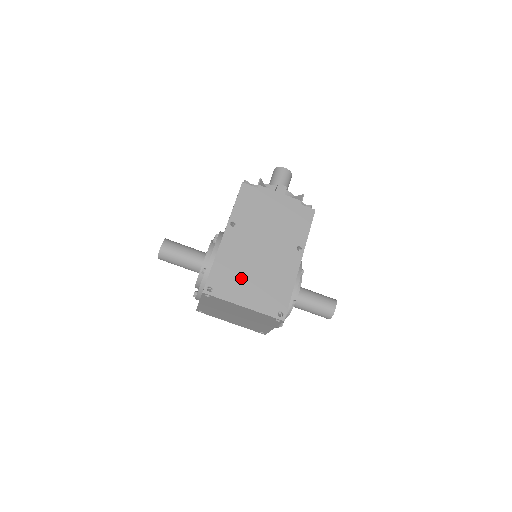
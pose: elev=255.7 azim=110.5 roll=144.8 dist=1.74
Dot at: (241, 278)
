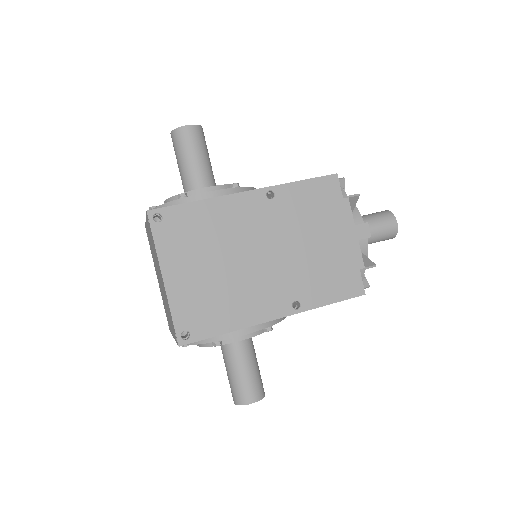
Dot at: (202, 251)
